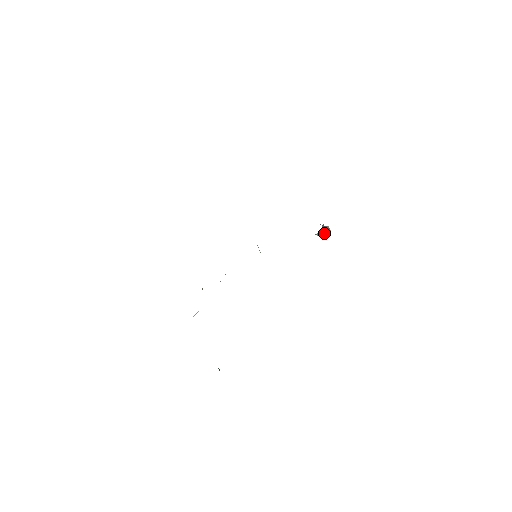
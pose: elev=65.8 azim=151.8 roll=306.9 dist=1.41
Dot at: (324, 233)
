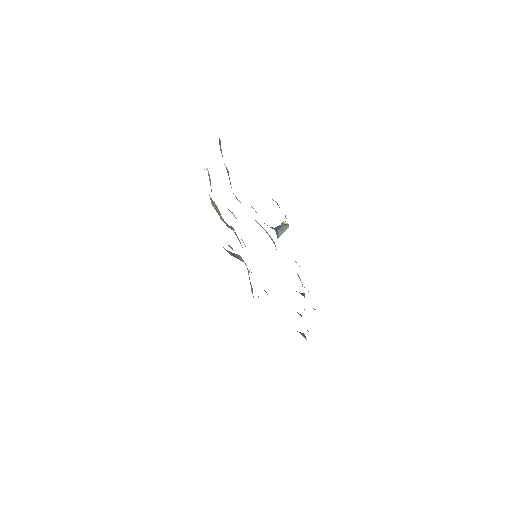
Dot at: (284, 230)
